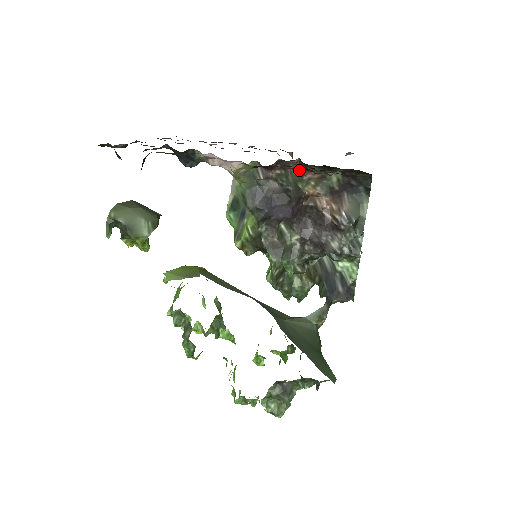
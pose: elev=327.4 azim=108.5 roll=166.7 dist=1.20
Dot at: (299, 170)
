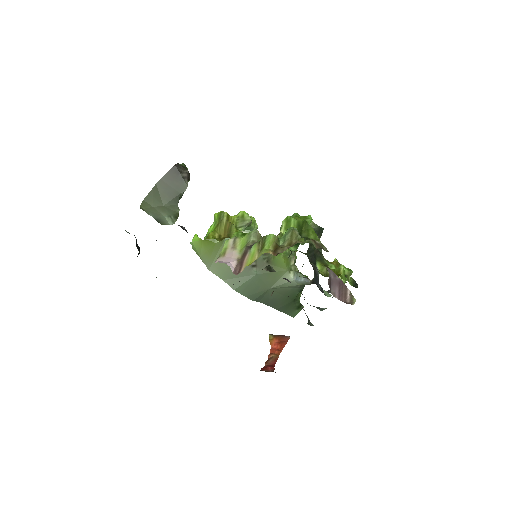
Dot at: occluded
